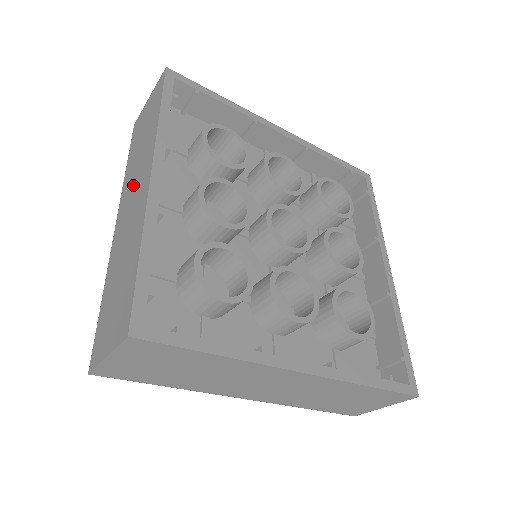
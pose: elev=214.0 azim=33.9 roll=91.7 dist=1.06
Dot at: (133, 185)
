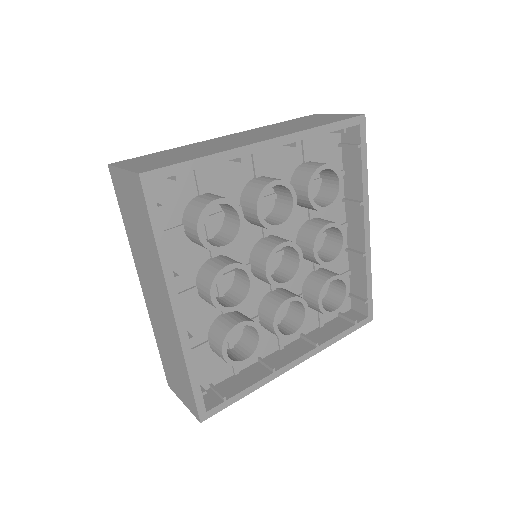
Dot at: (150, 281)
